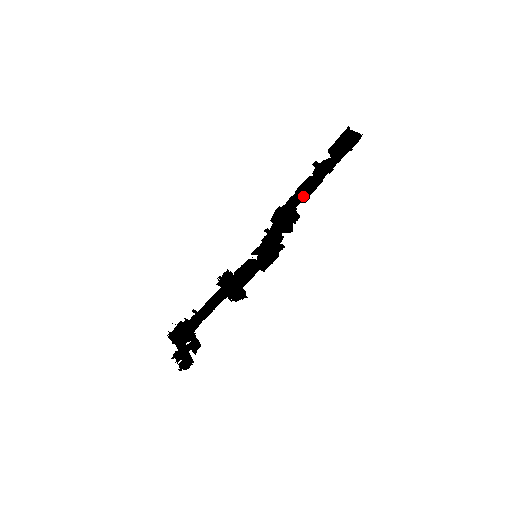
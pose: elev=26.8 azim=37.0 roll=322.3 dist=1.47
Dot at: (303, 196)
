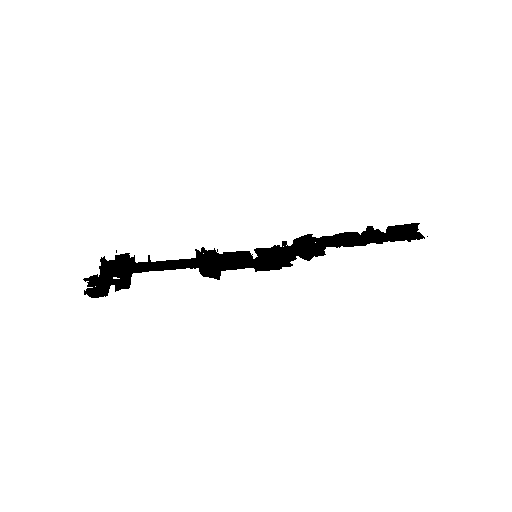
Dot at: (339, 244)
